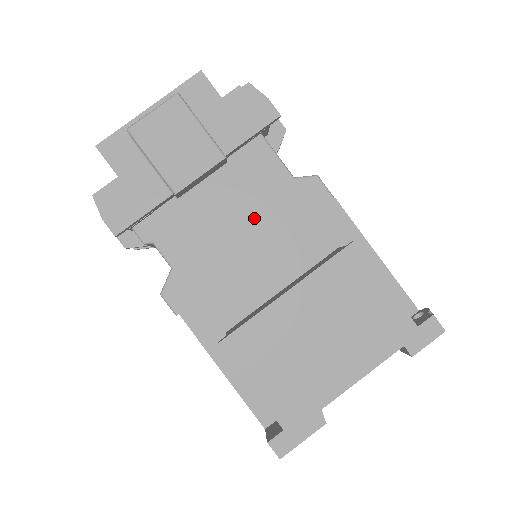
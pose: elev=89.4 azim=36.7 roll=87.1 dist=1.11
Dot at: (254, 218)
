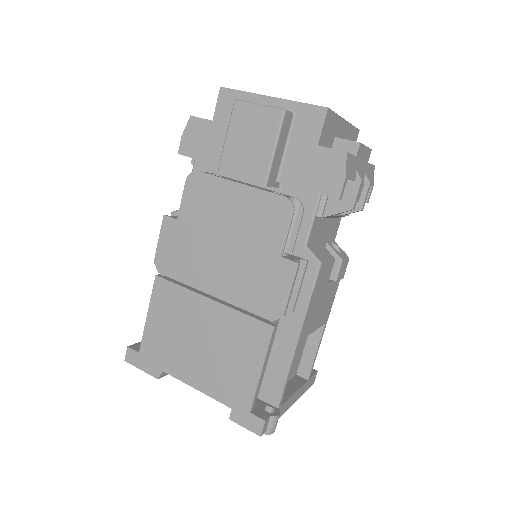
Dot at: (240, 240)
